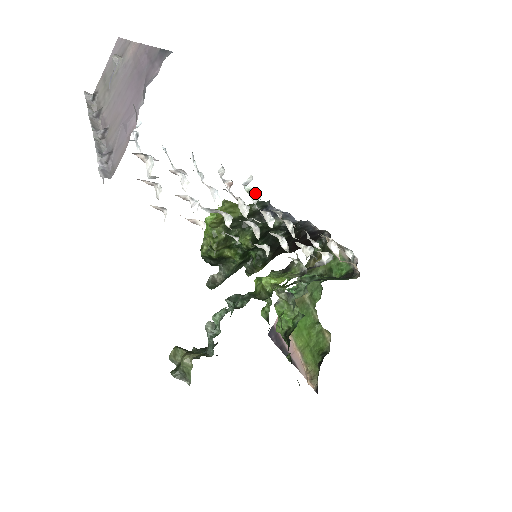
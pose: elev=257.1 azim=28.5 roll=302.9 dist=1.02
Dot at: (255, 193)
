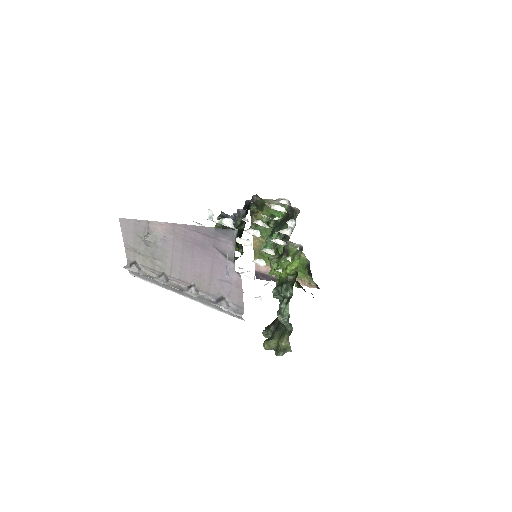
Dot at: (226, 221)
